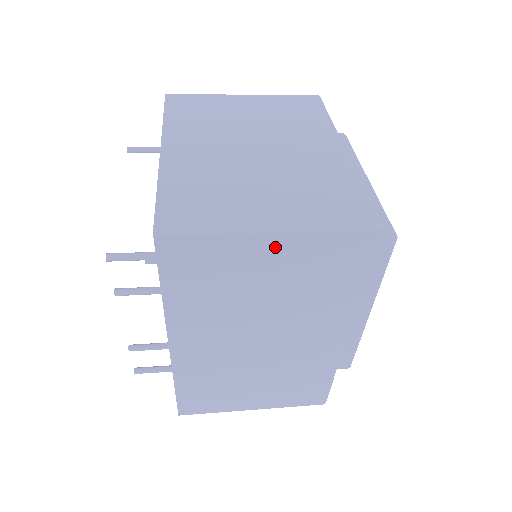
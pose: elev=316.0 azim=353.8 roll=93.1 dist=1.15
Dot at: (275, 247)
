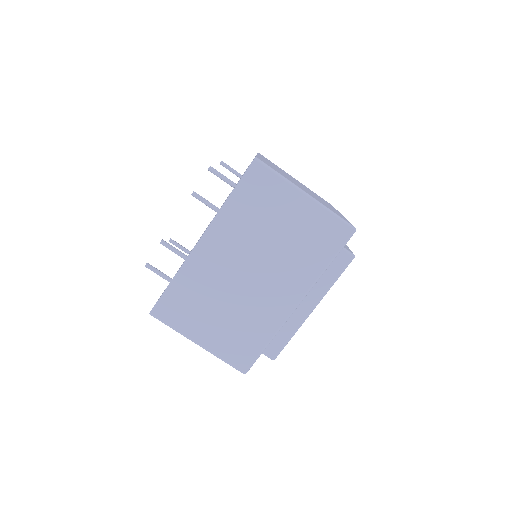
Dot at: (302, 206)
